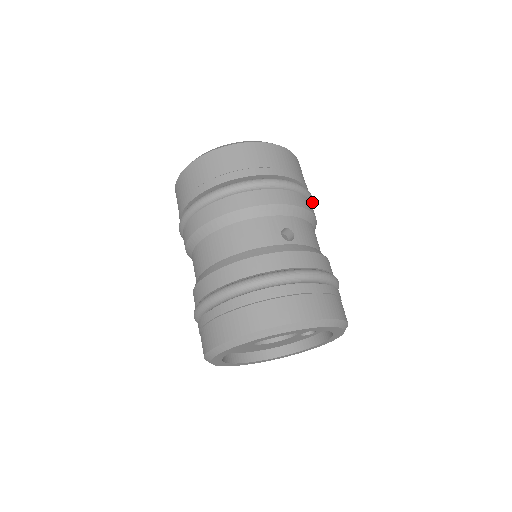
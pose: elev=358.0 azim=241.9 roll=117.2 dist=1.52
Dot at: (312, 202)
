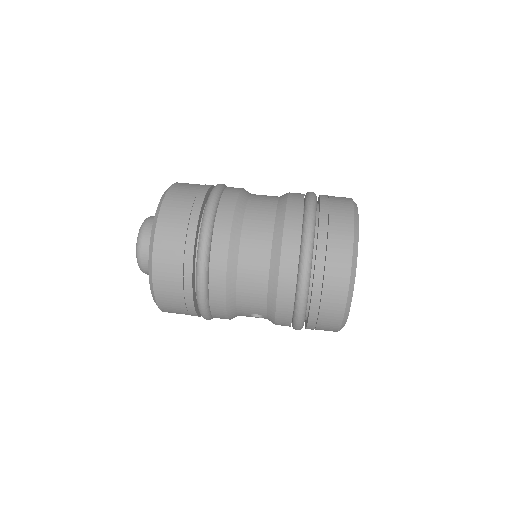
Dot at: occluded
